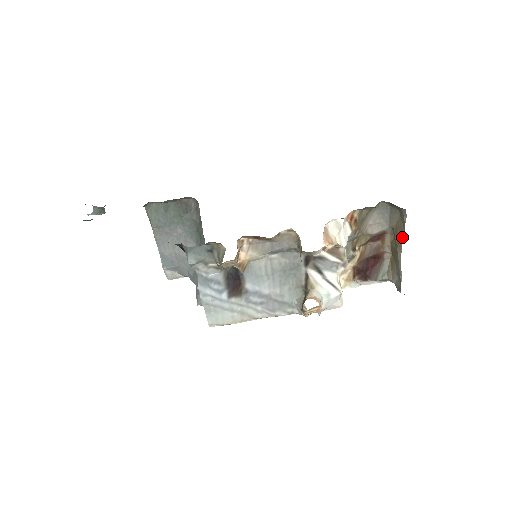
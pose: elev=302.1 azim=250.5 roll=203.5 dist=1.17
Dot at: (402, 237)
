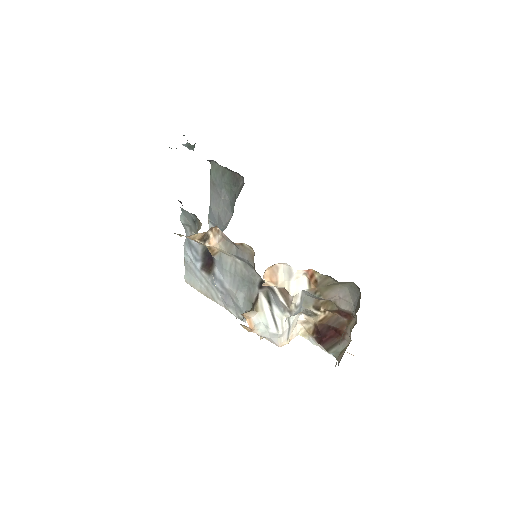
Dot at: (346, 327)
